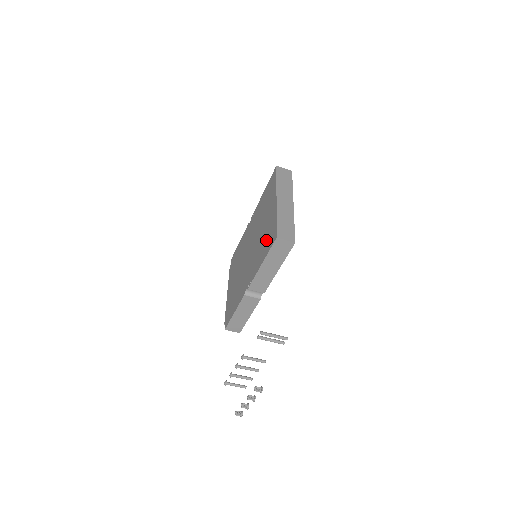
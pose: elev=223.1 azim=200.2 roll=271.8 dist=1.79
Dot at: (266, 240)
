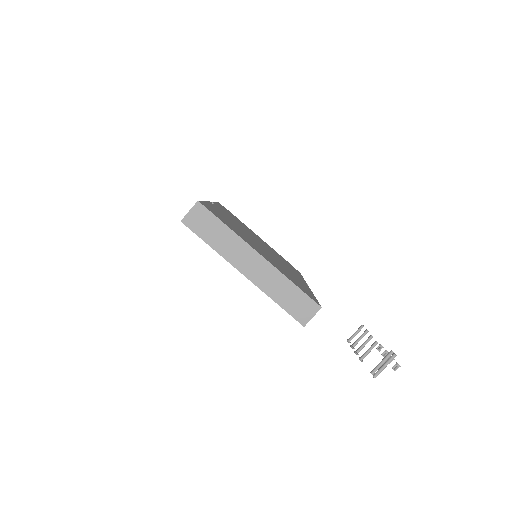
Dot at: occluded
